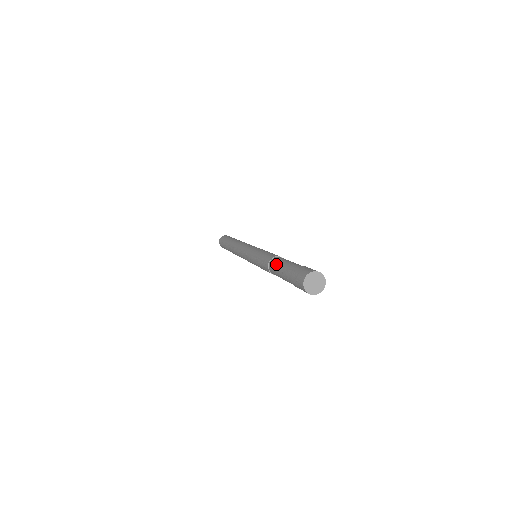
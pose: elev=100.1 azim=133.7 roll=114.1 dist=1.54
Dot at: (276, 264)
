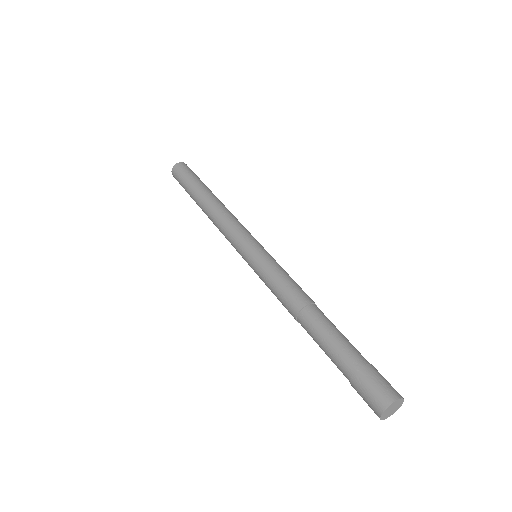
Dot at: (315, 330)
